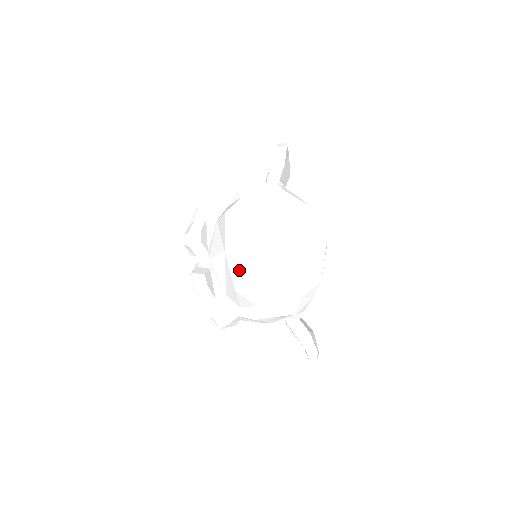
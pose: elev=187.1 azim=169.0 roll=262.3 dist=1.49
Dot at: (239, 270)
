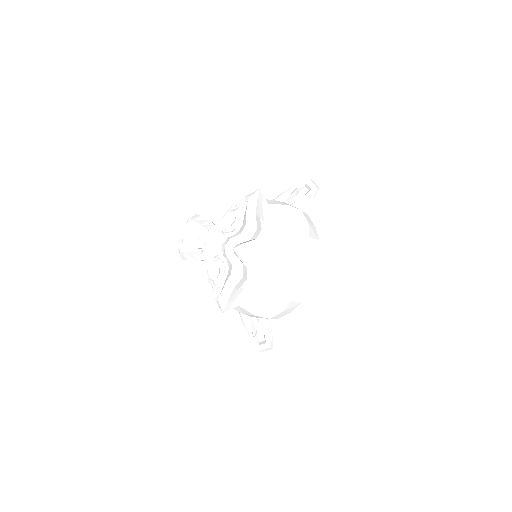
Dot at: (283, 282)
